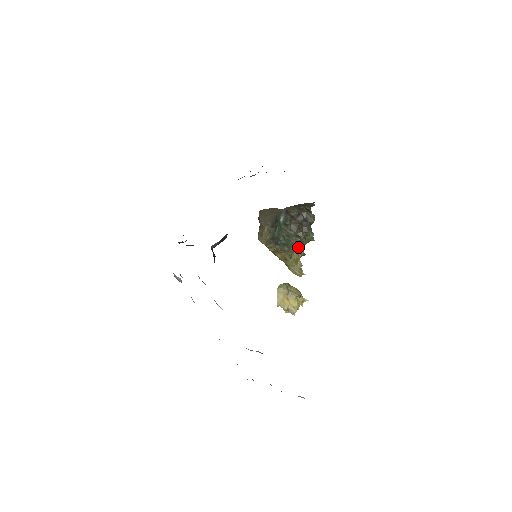
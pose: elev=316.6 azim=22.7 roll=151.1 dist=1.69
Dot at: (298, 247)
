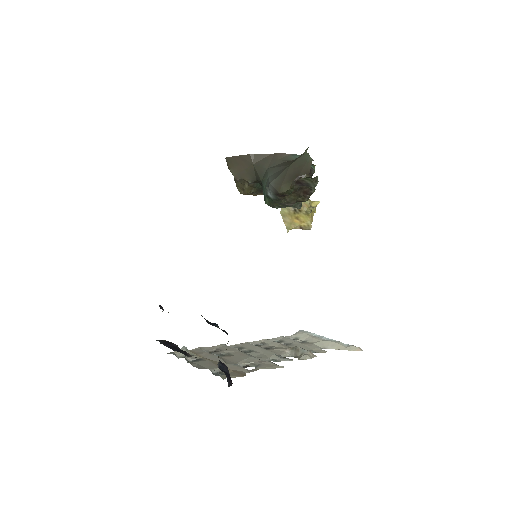
Dot at: occluded
